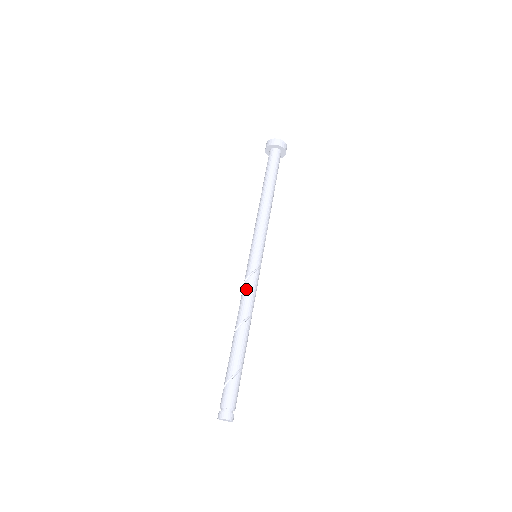
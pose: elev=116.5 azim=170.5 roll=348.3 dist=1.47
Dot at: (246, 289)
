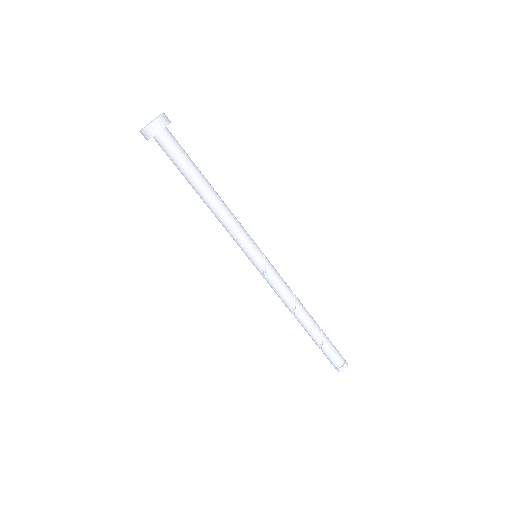
Dot at: (274, 291)
